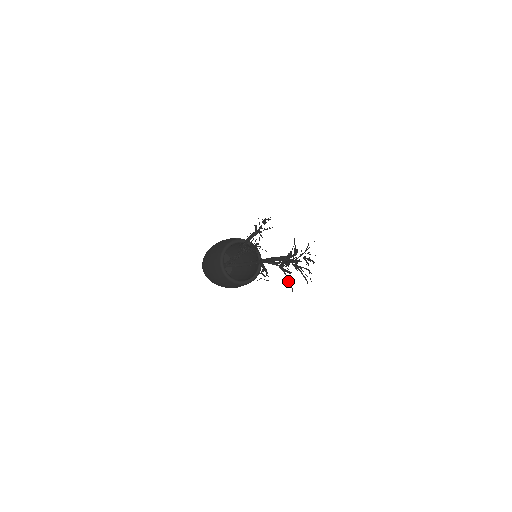
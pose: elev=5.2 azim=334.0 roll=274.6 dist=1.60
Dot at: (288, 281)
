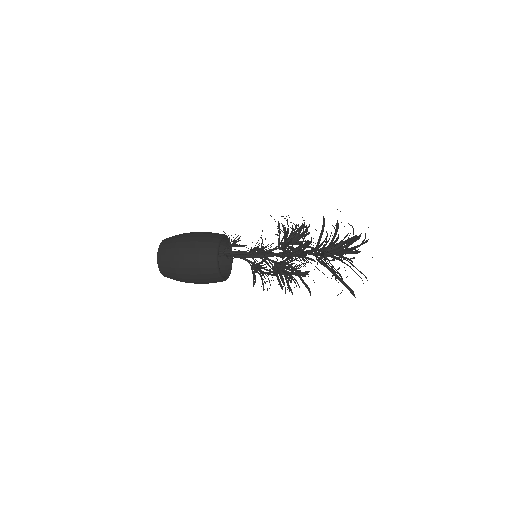
Dot at: occluded
